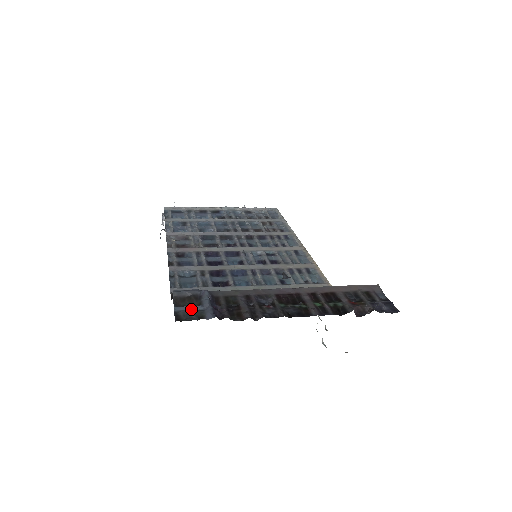
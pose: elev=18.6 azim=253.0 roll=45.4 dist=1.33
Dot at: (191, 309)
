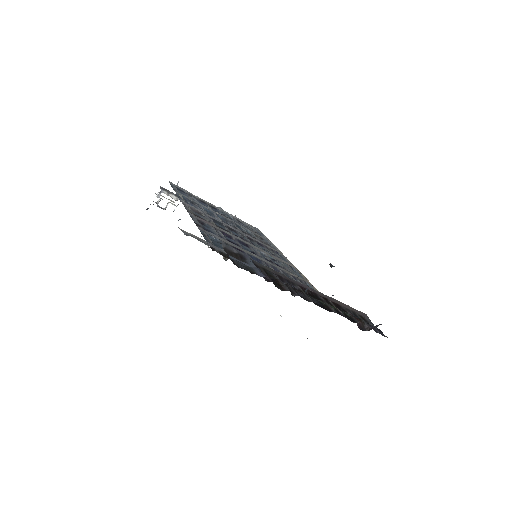
Dot at: (242, 263)
